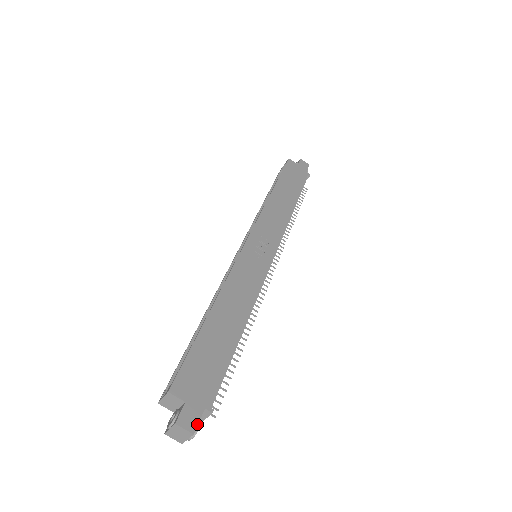
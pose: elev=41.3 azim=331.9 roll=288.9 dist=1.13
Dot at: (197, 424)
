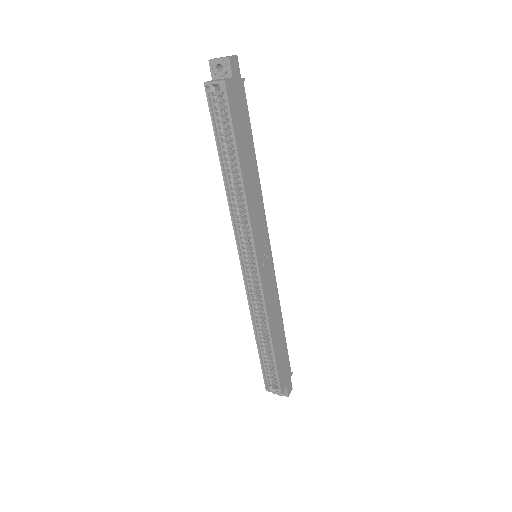
Dot at: occluded
